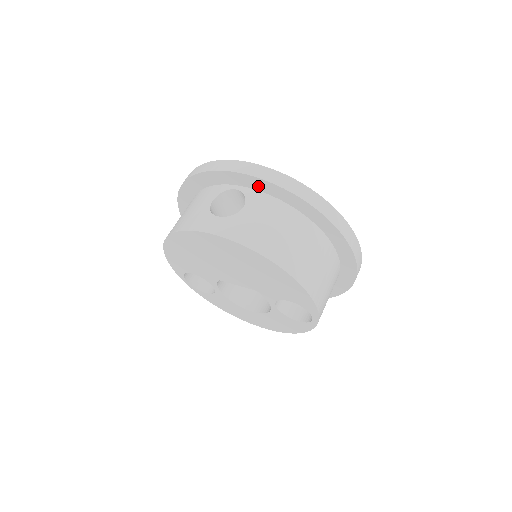
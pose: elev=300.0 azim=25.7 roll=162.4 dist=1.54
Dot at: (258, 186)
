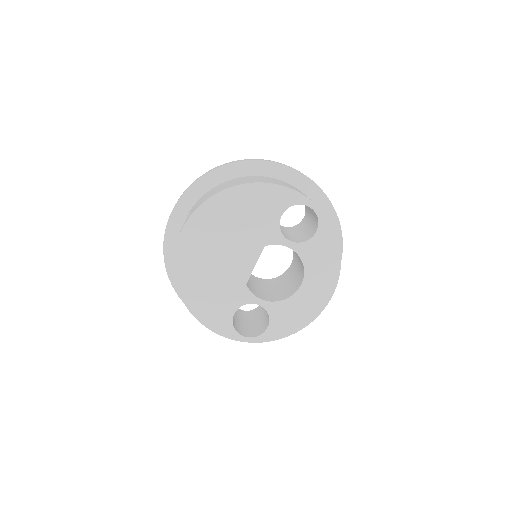
Dot at: (189, 202)
